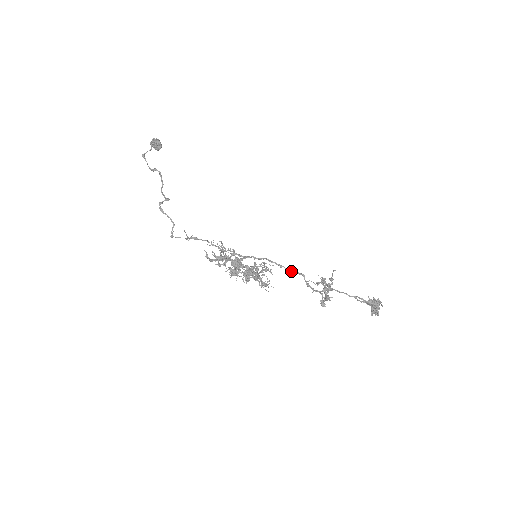
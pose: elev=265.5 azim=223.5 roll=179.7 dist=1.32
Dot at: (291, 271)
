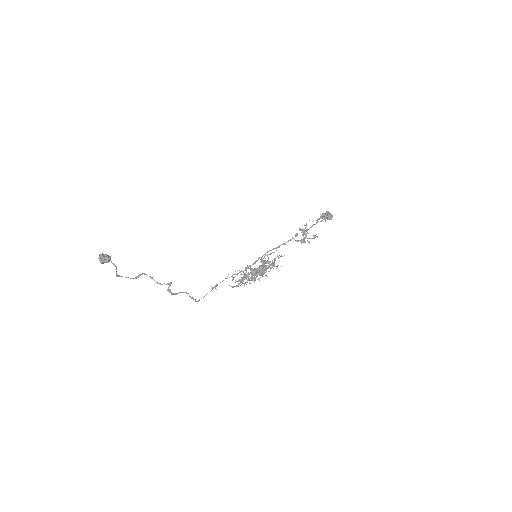
Dot at: (285, 243)
